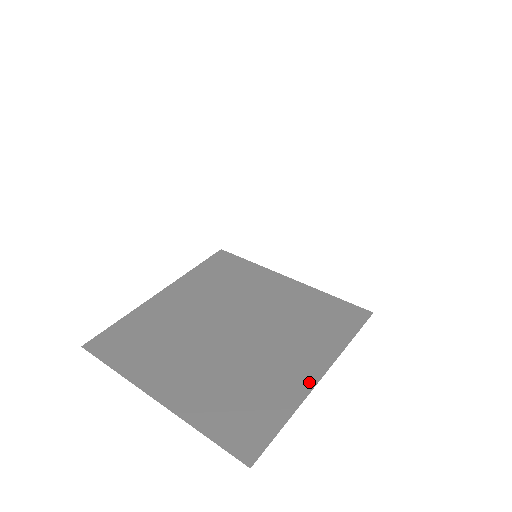
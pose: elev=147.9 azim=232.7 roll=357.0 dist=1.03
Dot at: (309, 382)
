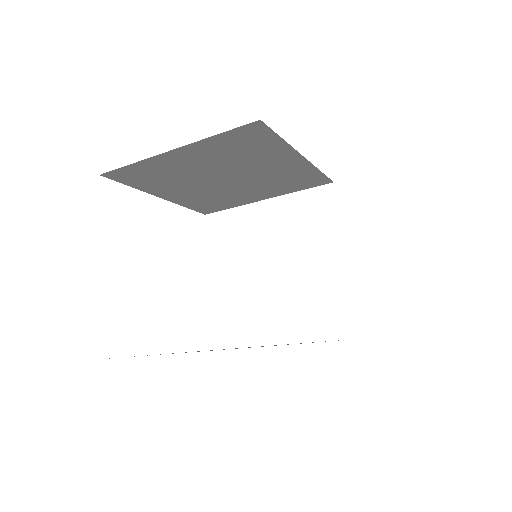
Dot at: occluded
